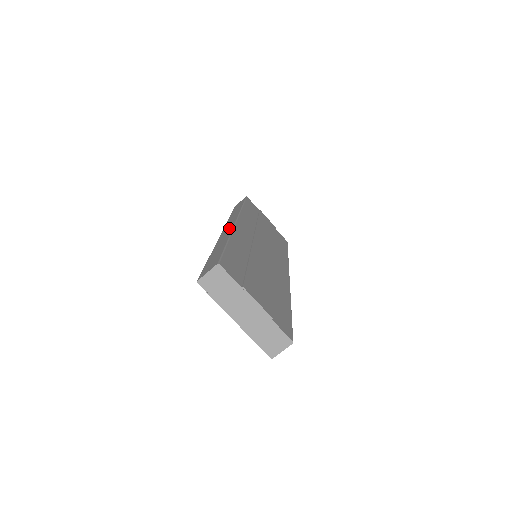
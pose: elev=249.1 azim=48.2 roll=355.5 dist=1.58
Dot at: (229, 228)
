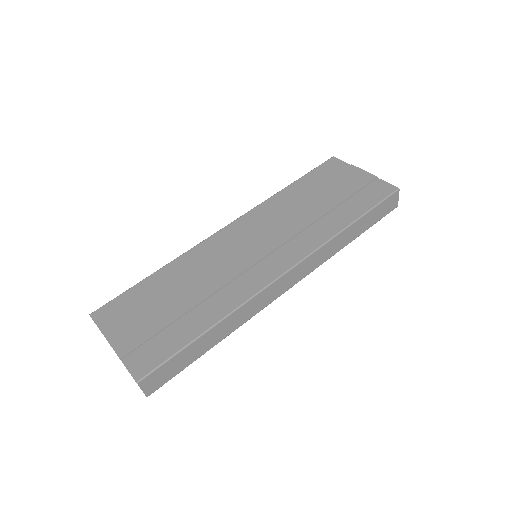
Dot at: occluded
